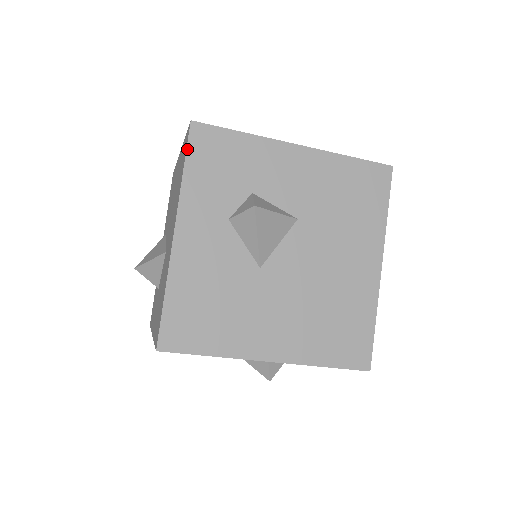
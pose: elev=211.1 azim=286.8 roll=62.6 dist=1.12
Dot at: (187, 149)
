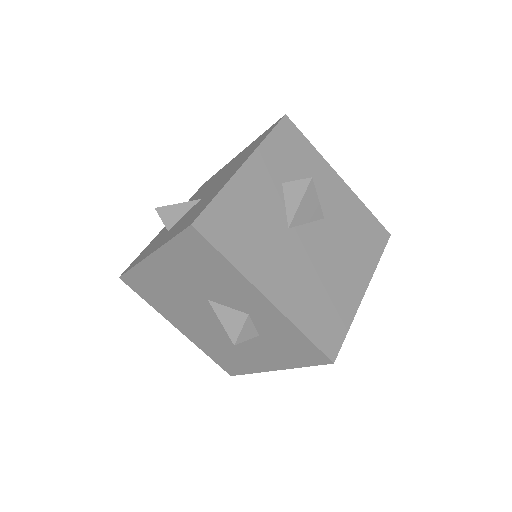
Dot at: (276, 126)
